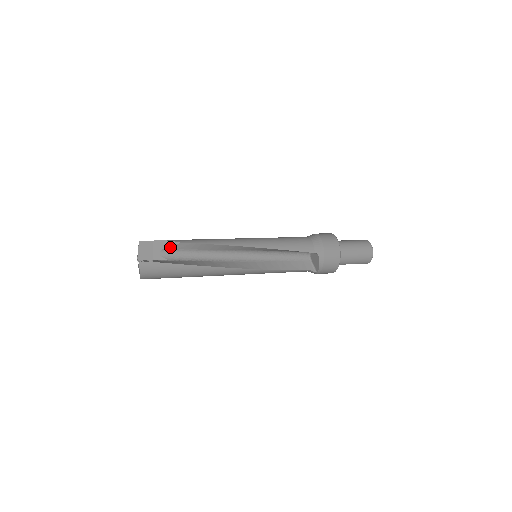
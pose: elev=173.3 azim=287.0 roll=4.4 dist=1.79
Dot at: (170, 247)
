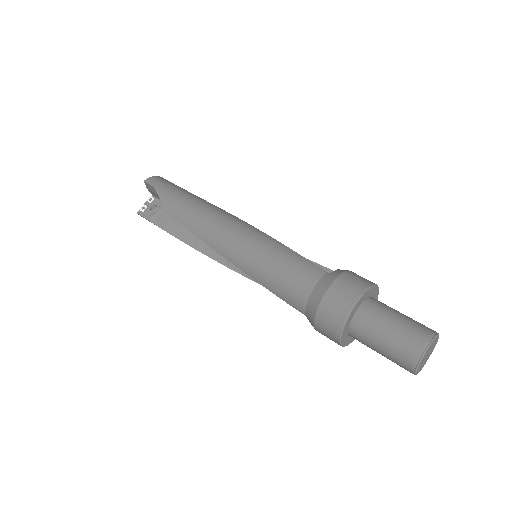
Dot at: occluded
